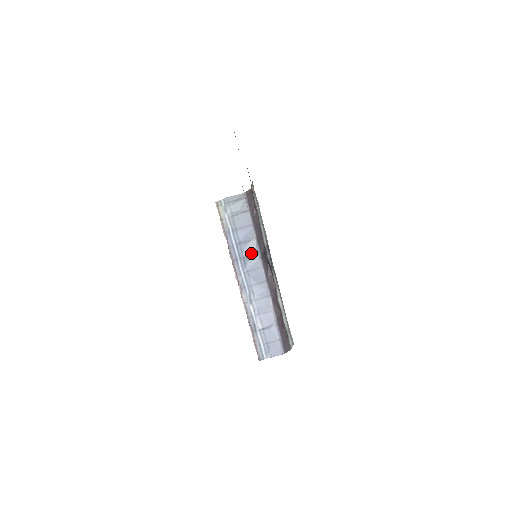
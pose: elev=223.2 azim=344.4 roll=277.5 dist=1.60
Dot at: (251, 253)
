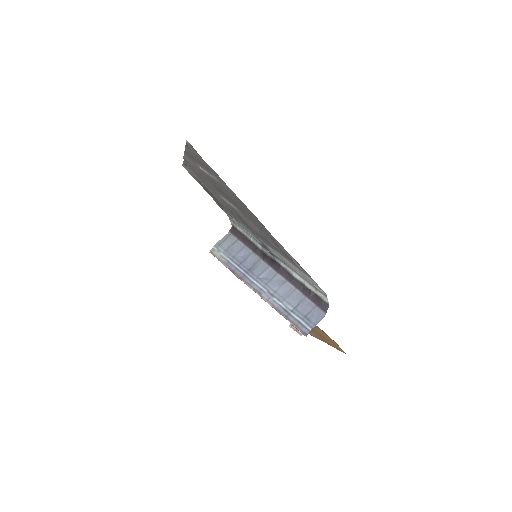
Dot at: (254, 263)
